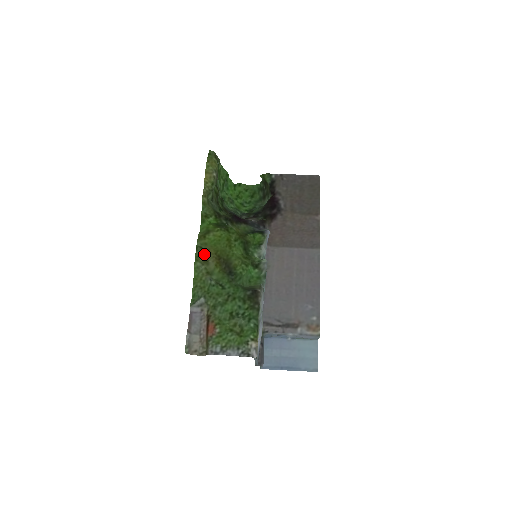
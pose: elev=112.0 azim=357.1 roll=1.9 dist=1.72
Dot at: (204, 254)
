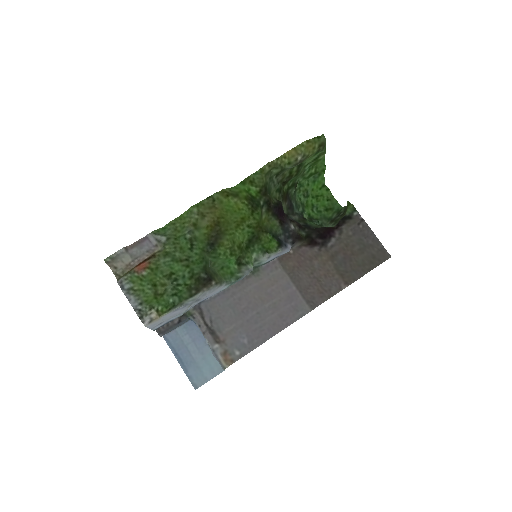
Dot at: (209, 208)
